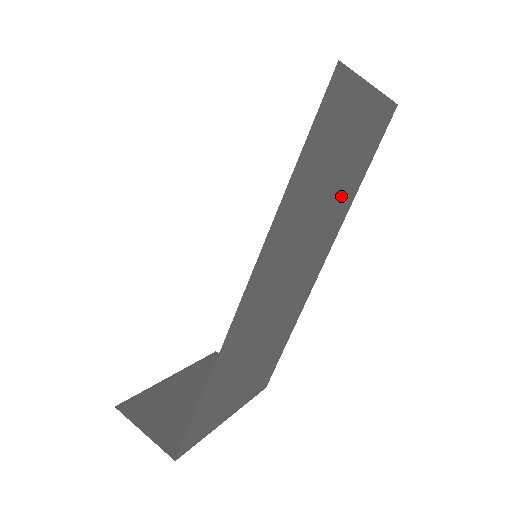
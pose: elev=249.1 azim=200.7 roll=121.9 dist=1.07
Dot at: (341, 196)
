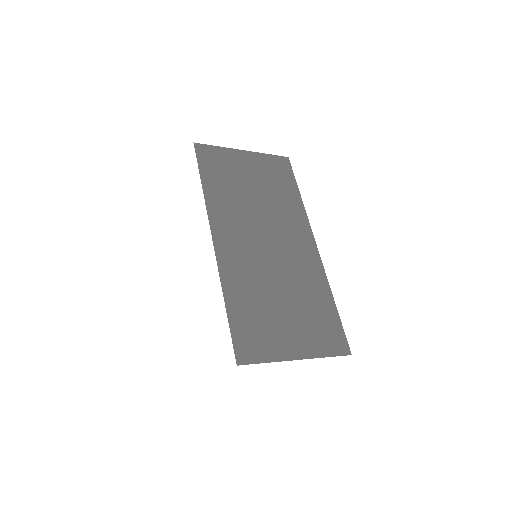
Dot at: (279, 200)
